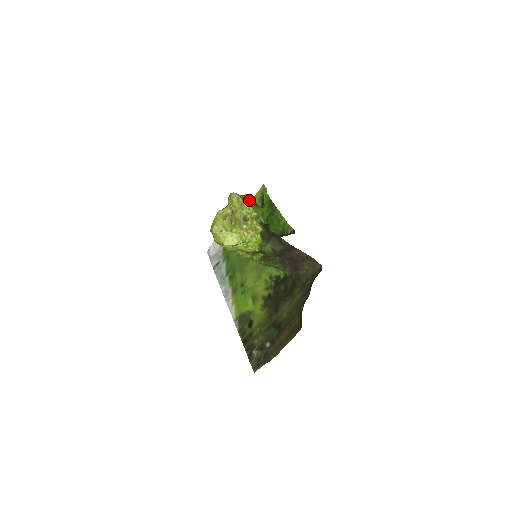
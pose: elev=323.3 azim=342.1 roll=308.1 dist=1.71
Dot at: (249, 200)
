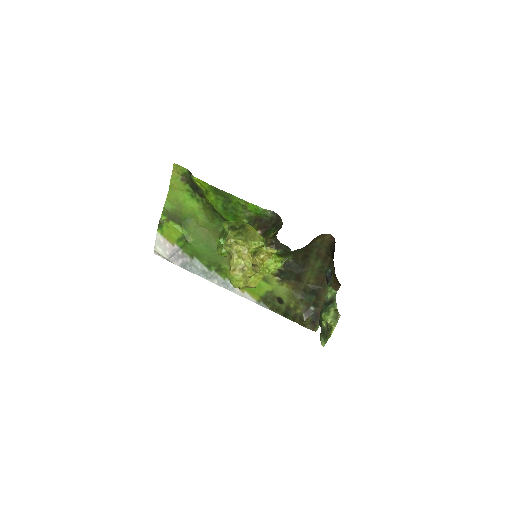
Dot at: (237, 229)
